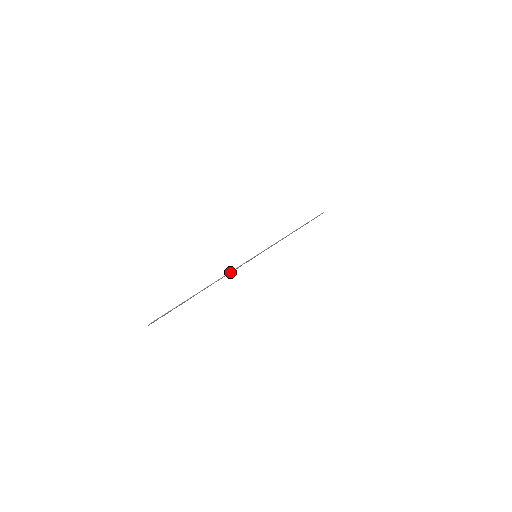
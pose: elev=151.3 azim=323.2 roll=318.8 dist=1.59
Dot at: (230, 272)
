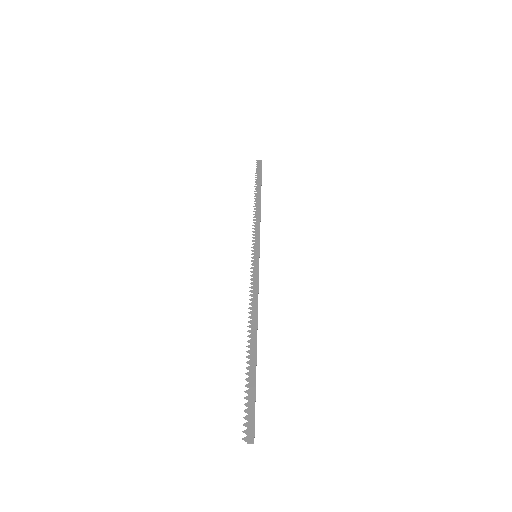
Dot at: (256, 297)
